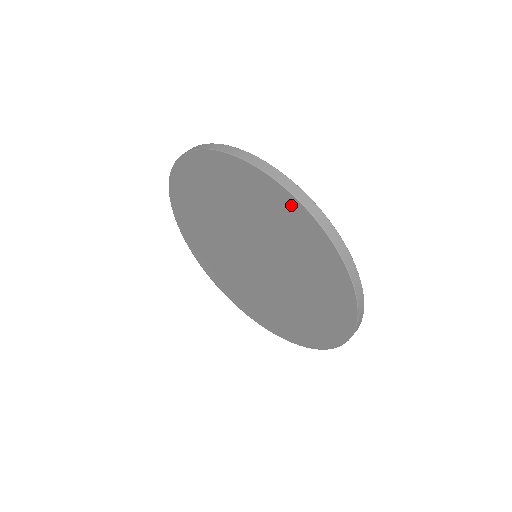
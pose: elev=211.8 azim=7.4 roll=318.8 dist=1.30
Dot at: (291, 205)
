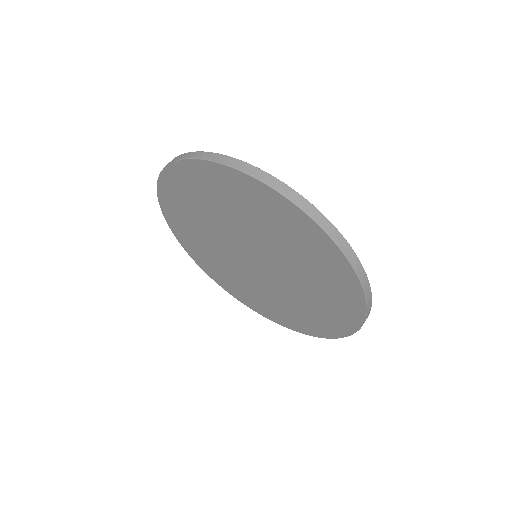
Dot at: (194, 169)
